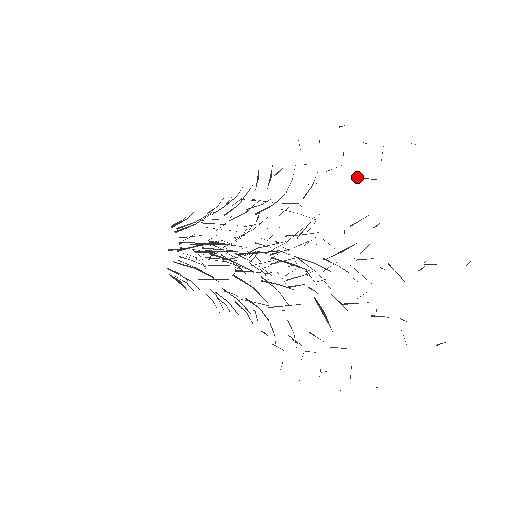
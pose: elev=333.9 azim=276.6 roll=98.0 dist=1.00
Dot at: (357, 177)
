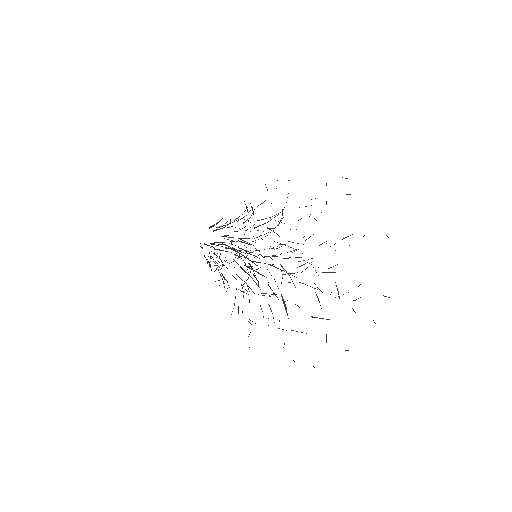
Dot at: occluded
